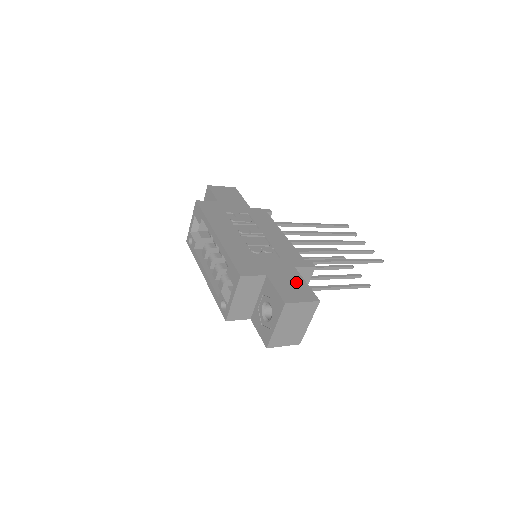
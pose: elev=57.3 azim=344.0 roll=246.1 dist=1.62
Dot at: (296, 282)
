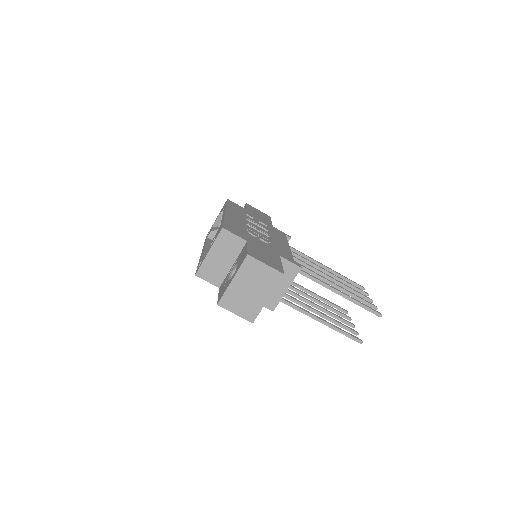
Dot at: (272, 258)
